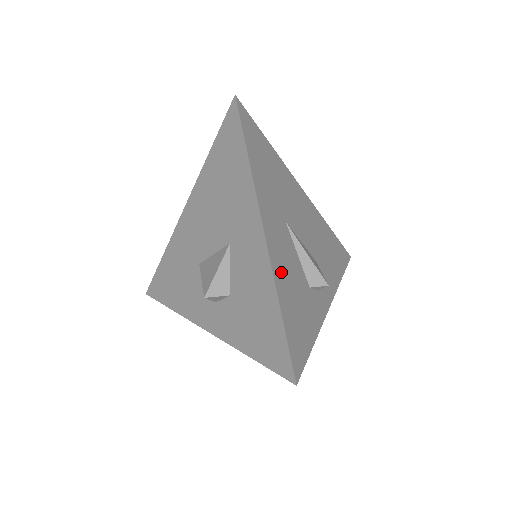
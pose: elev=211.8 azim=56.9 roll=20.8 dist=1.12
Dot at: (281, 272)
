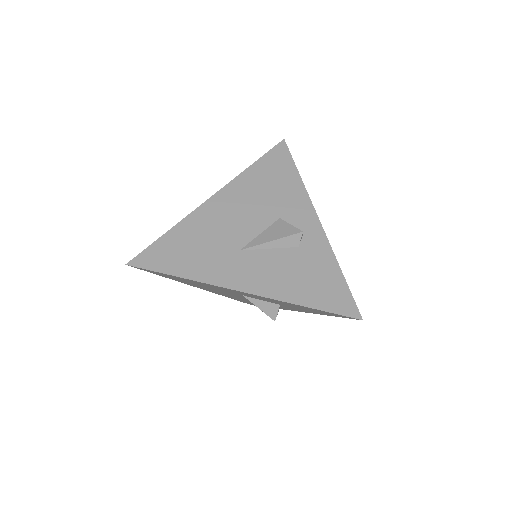
Dot at: (279, 287)
